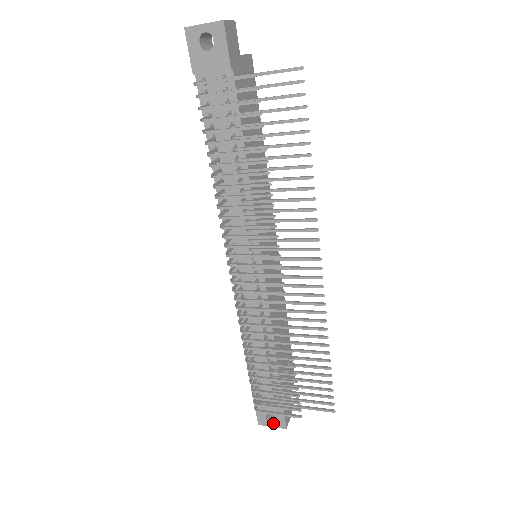
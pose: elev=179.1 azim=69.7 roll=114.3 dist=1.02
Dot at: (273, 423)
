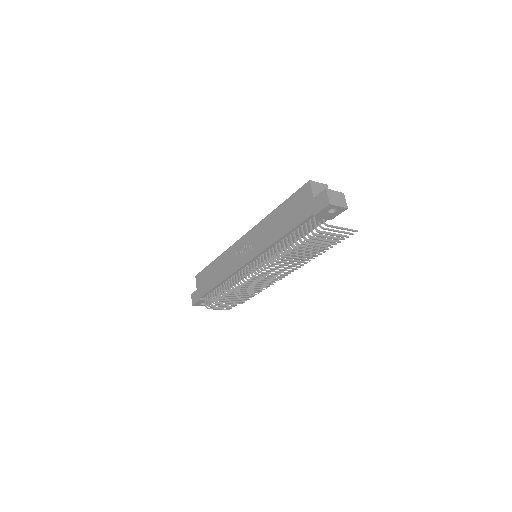
Dot at: (202, 305)
